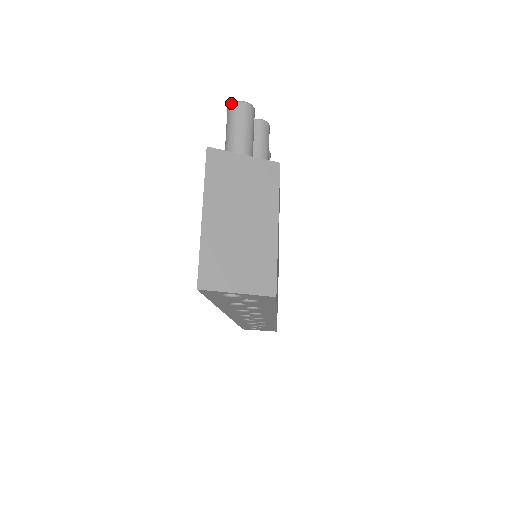
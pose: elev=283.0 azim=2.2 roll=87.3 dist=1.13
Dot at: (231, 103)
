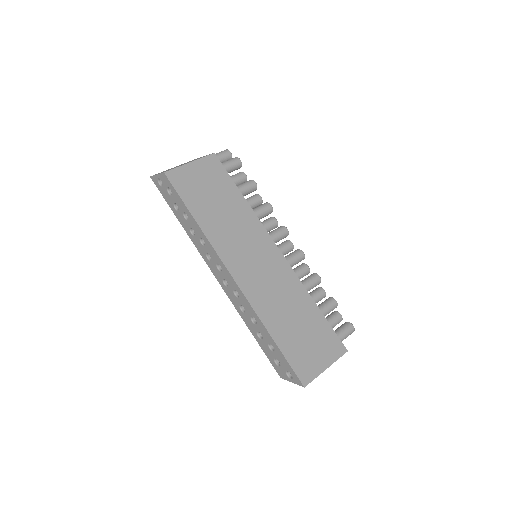
Dot at: occluded
